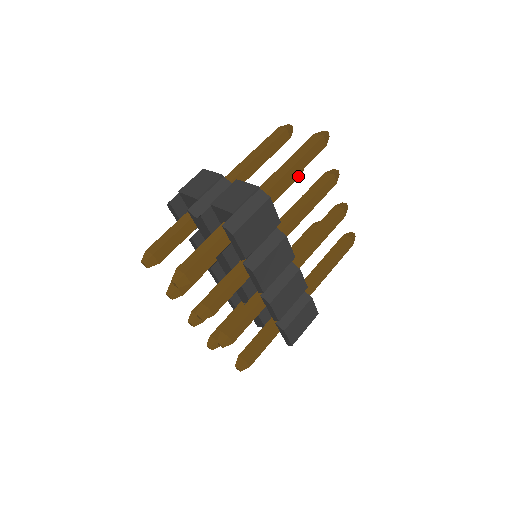
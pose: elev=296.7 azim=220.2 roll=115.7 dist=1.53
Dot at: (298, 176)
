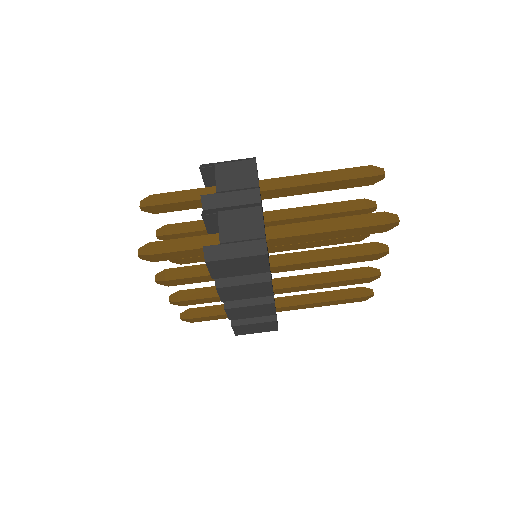
Dot at: occluded
